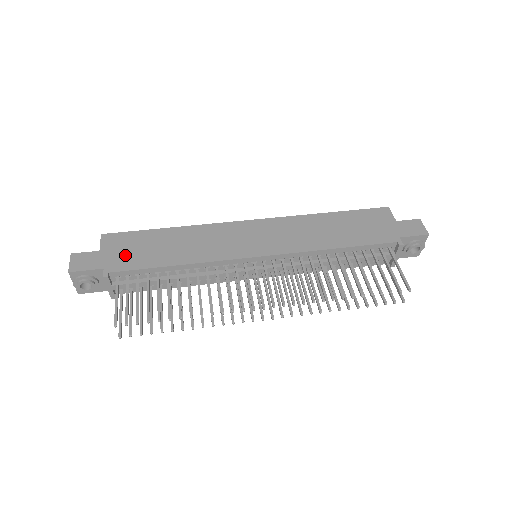
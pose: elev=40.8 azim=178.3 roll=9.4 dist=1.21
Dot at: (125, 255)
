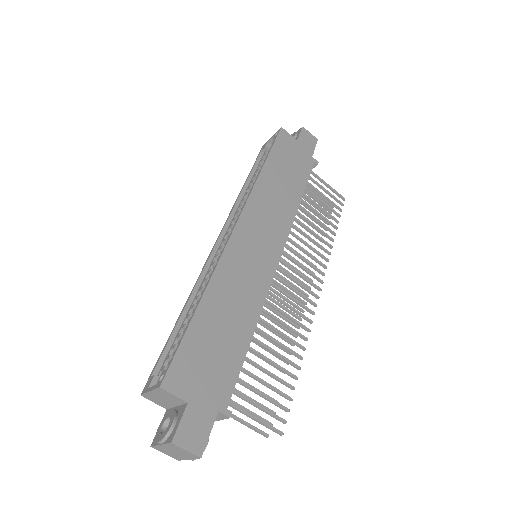
Dot at: (212, 376)
